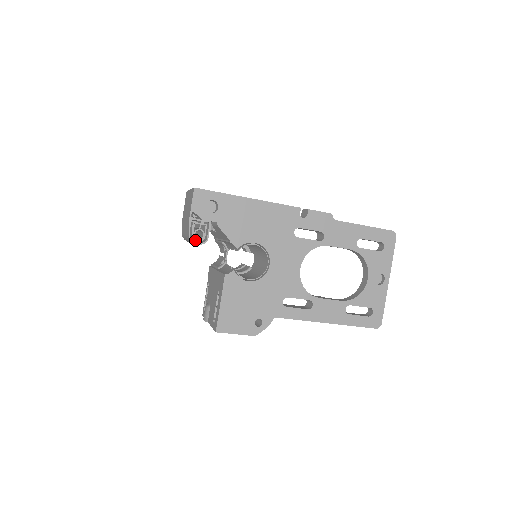
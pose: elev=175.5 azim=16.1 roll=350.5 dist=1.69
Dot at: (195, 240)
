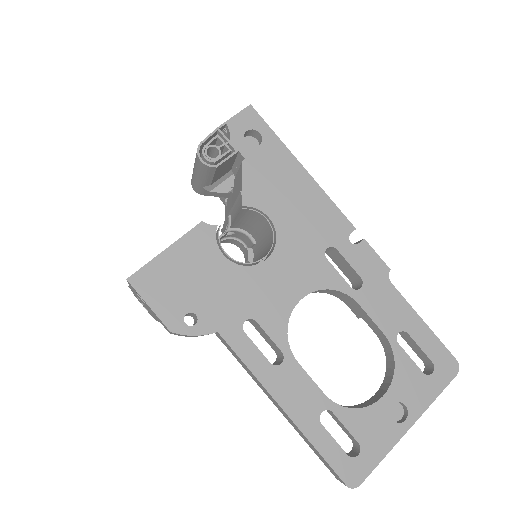
Dot at: (203, 154)
